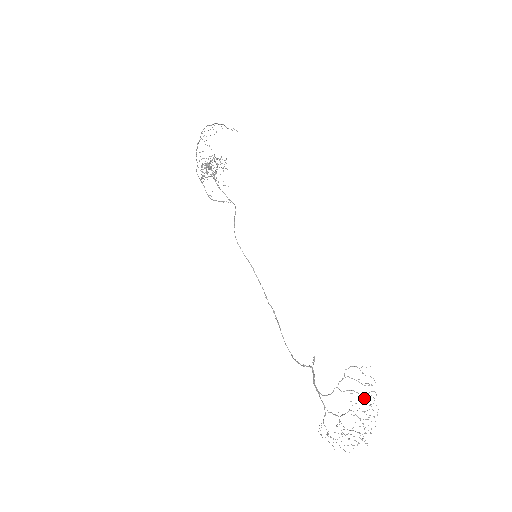
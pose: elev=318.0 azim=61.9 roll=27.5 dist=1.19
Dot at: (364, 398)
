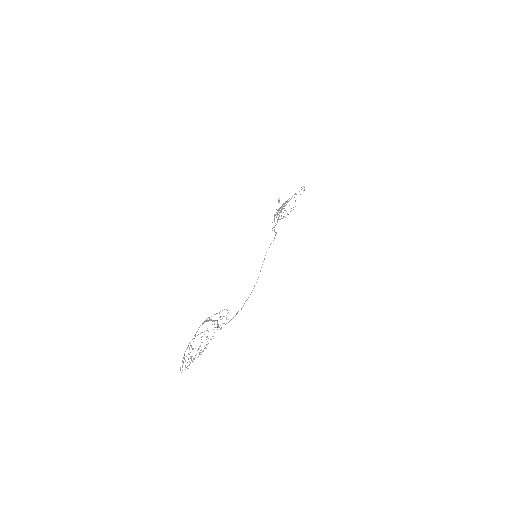
Dot at: occluded
